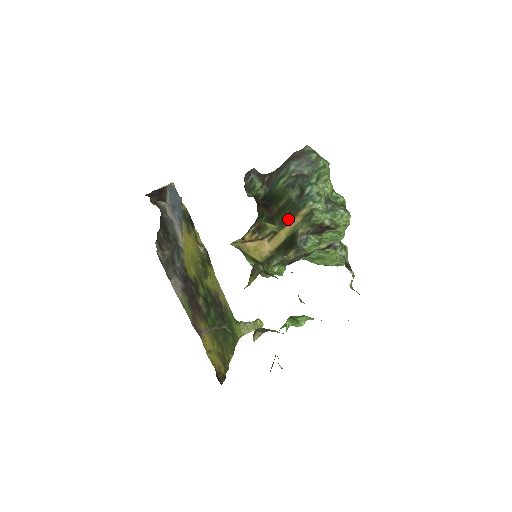
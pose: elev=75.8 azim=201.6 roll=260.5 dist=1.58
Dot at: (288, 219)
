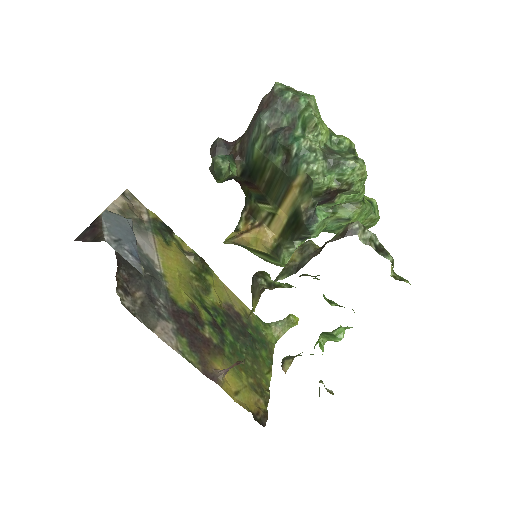
Dot at: (282, 194)
